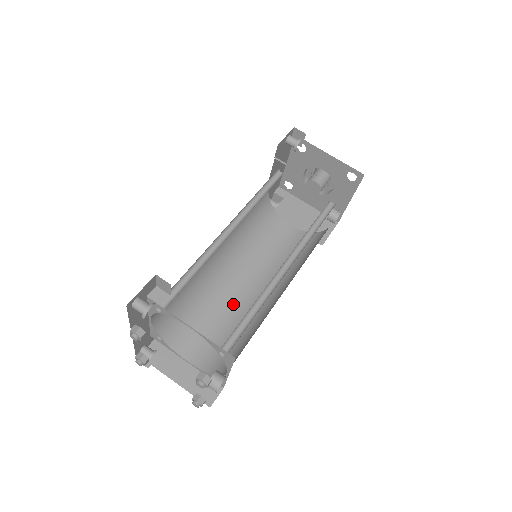
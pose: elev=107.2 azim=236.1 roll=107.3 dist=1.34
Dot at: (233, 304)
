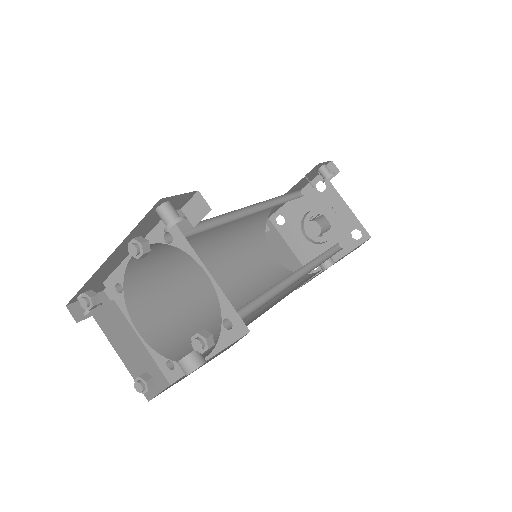
Dot at: (204, 298)
